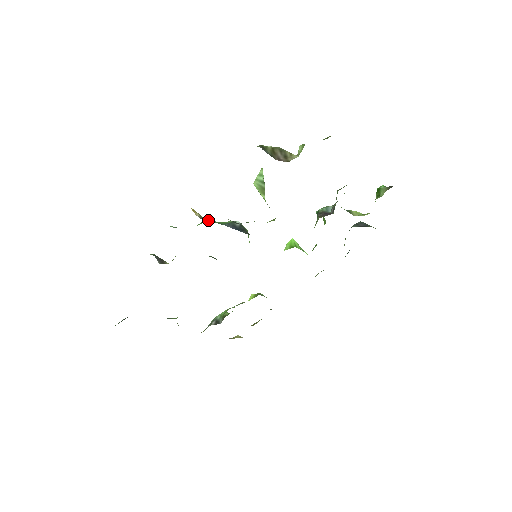
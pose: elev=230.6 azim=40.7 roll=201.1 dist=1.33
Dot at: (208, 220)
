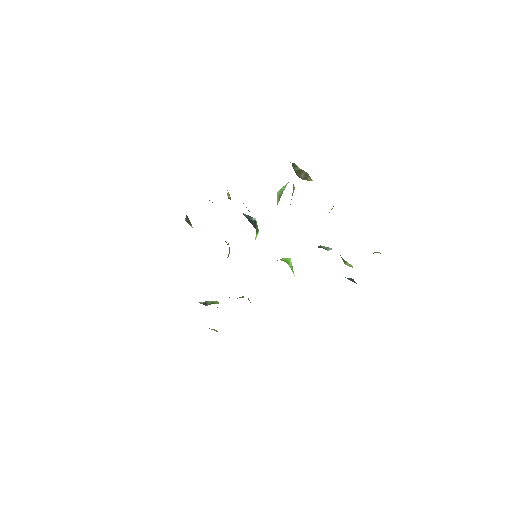
Dot at: occluded
